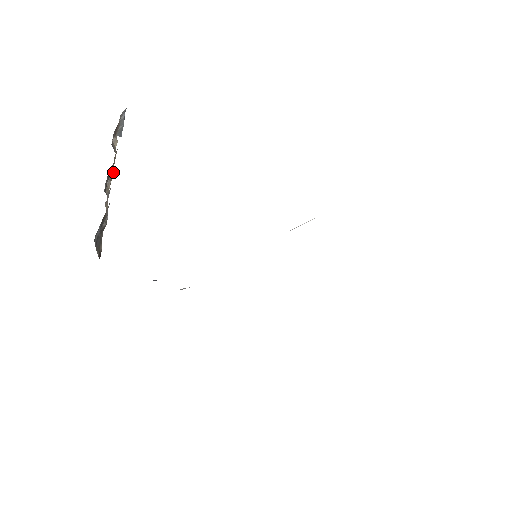
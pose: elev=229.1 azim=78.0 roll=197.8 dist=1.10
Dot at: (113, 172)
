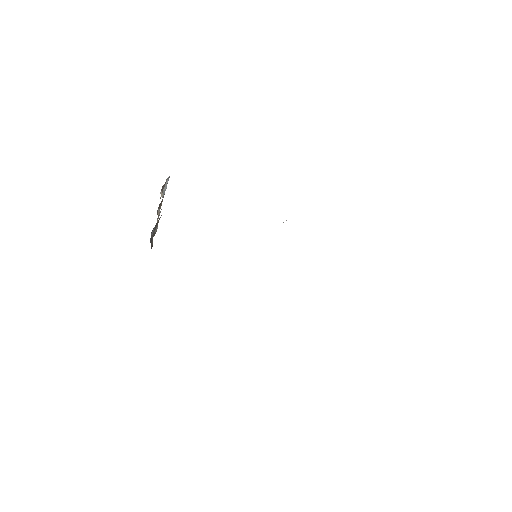
Dot at: occluded
